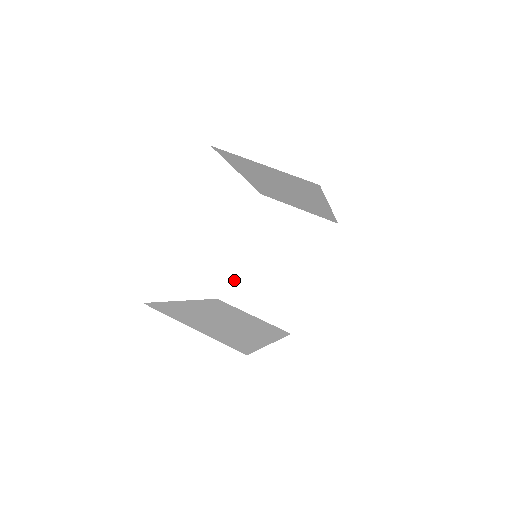
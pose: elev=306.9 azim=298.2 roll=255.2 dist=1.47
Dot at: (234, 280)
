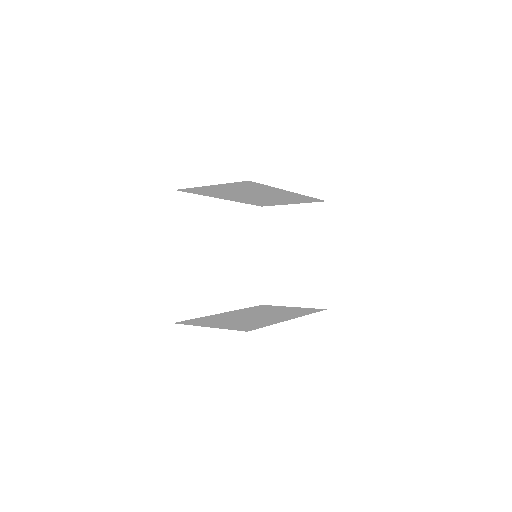
Dot at: (268, 284)
